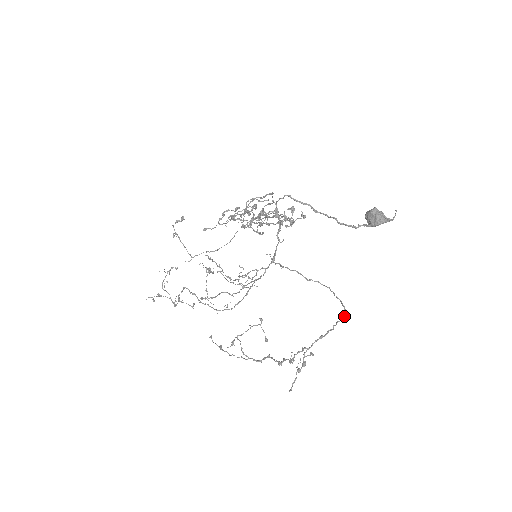
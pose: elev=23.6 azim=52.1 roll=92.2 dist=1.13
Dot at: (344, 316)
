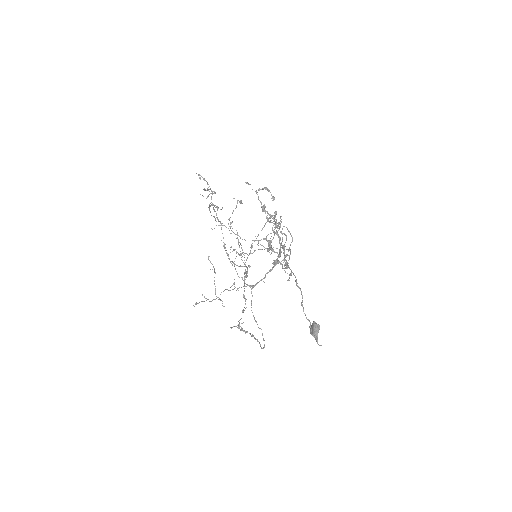
Dot at: occluded
